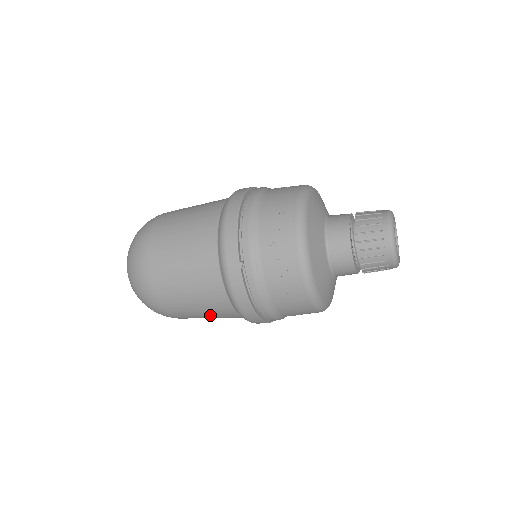
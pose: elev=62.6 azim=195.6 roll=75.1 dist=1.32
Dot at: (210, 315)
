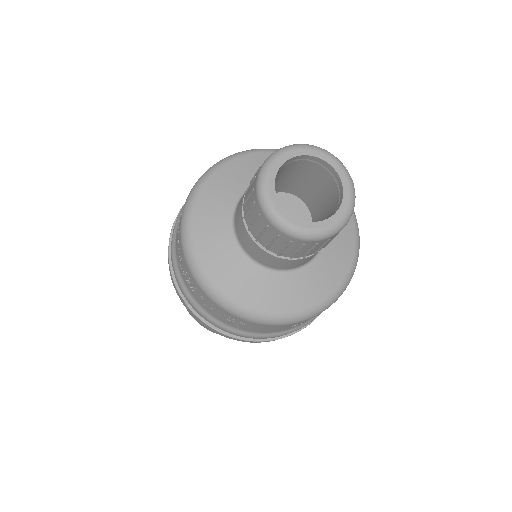
Dot at: occluded
